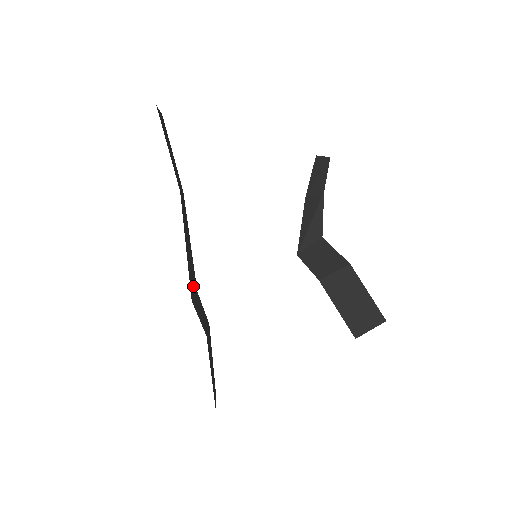
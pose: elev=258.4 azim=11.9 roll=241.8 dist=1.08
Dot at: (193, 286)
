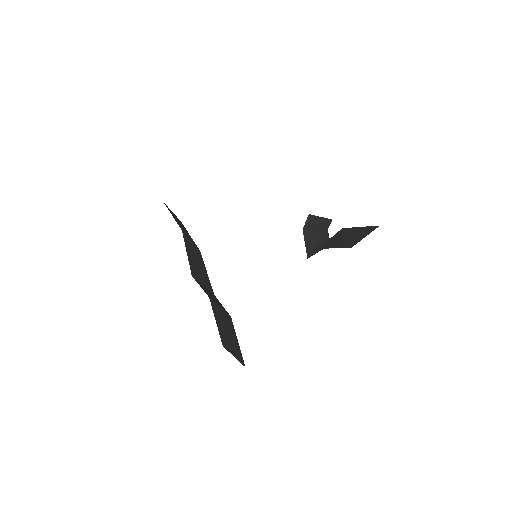
Dot at: (202, 281)
